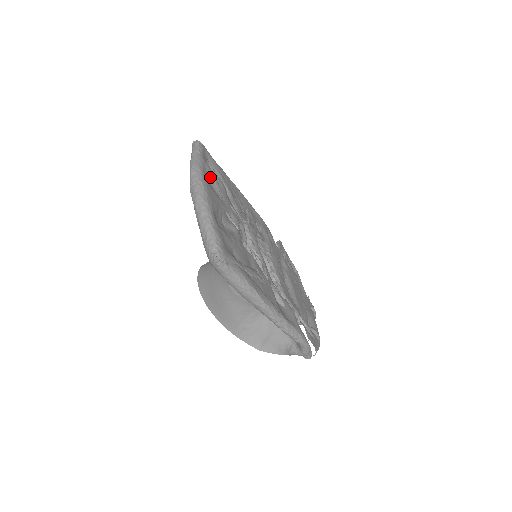
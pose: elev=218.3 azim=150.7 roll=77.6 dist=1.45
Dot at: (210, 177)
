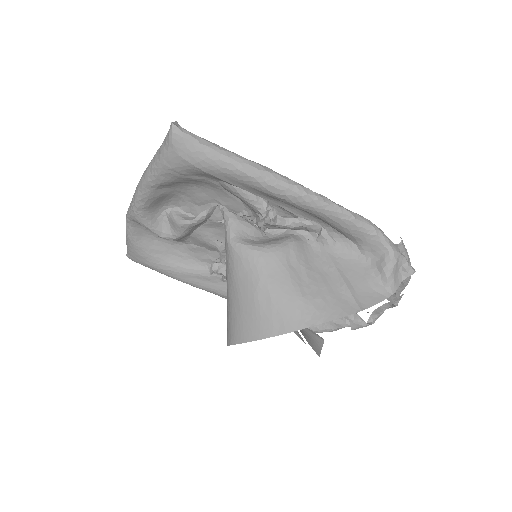
Dot at: occluded
